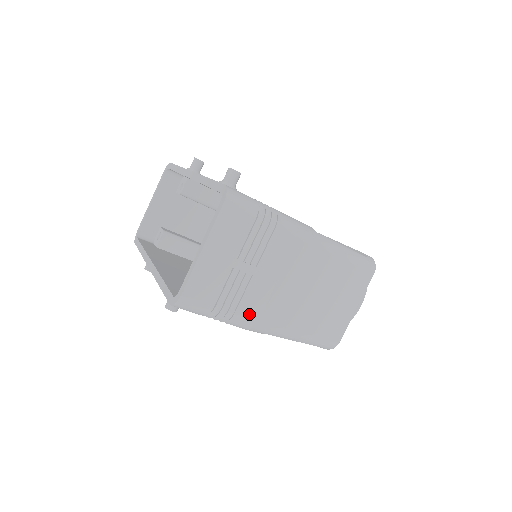
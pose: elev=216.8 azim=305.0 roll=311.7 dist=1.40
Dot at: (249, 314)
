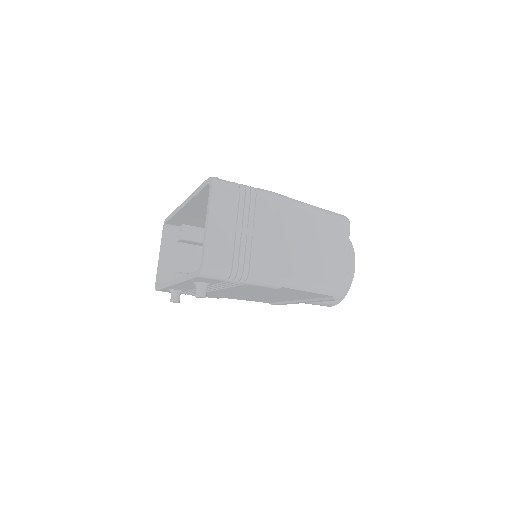
Dot at: (261, 268)
